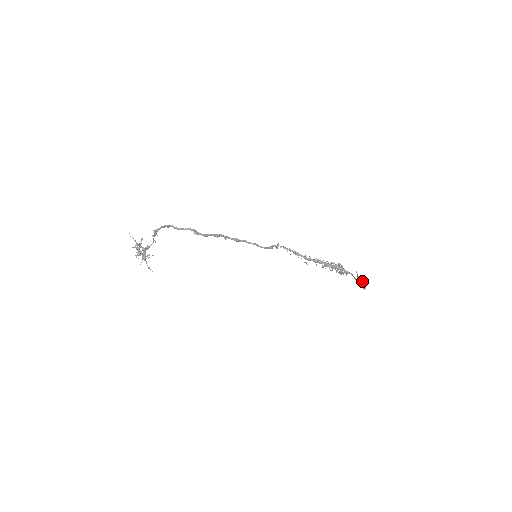
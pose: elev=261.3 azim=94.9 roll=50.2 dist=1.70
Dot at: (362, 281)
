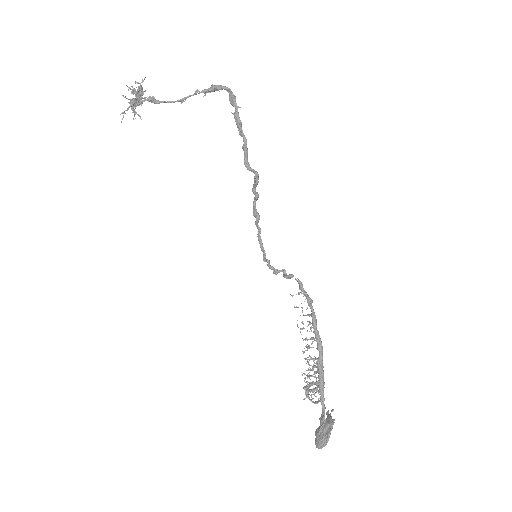
Dot at: (331, 429)
